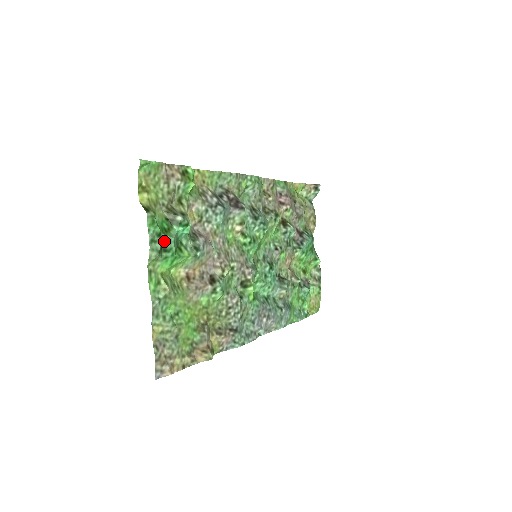
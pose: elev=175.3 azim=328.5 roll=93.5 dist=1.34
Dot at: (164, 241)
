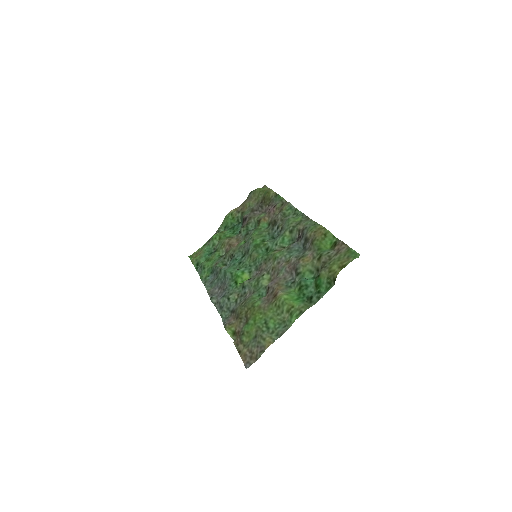
Dot at: (314, 293)
